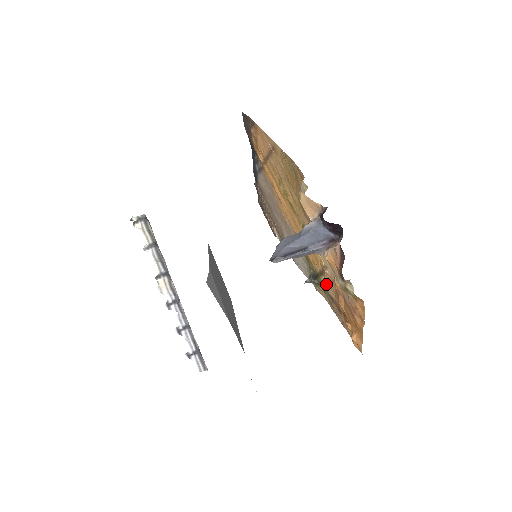
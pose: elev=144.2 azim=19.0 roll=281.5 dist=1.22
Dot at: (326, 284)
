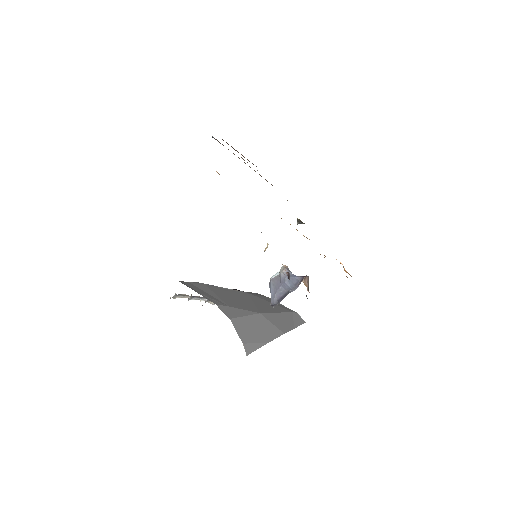
Dot at: occluded
